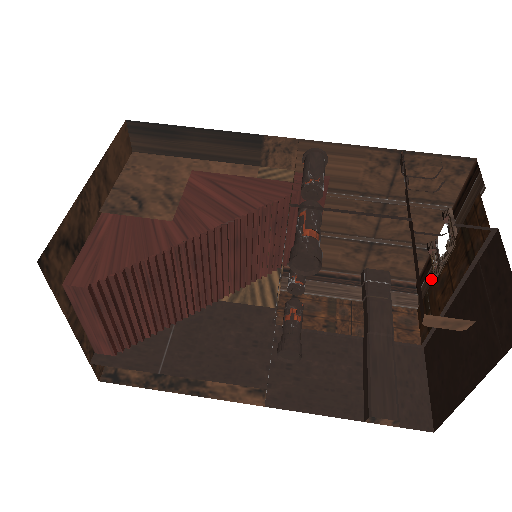
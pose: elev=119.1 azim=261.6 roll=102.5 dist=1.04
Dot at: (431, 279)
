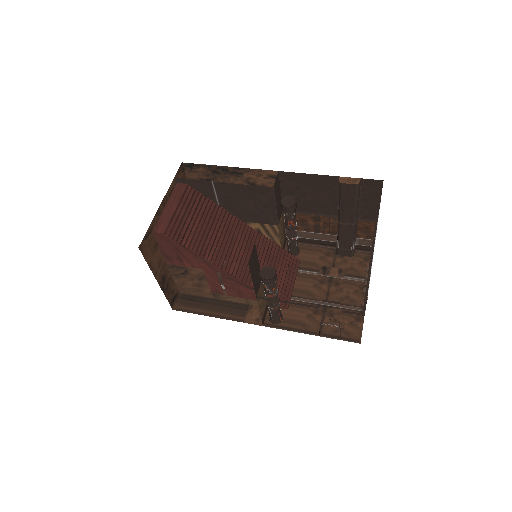
Dot at: occluded
